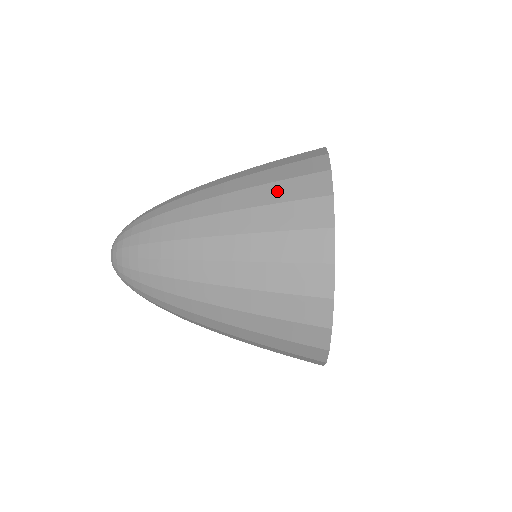
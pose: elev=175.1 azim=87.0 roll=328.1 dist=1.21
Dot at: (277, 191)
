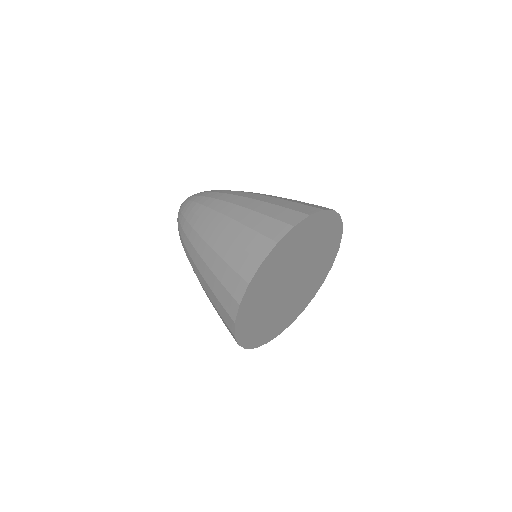
Dot at: (245, 236)
